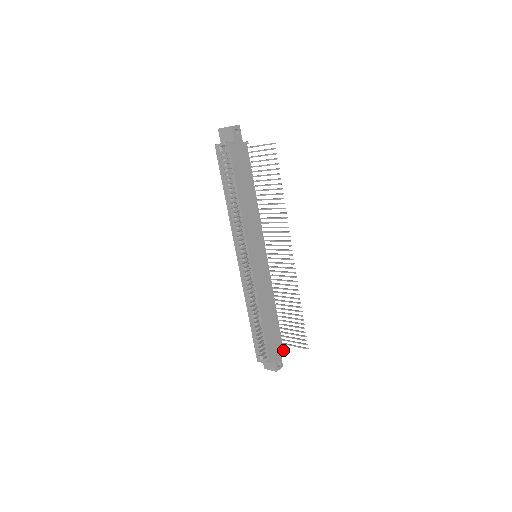
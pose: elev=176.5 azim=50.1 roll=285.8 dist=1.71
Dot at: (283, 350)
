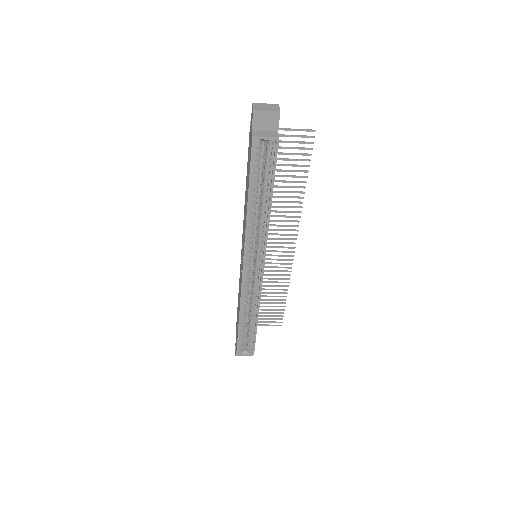
Dot at: occluded
